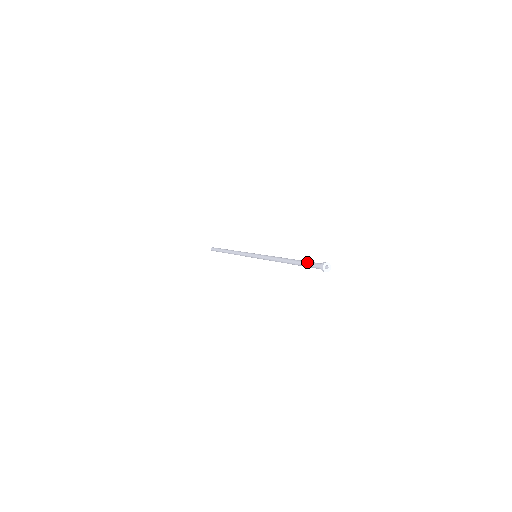
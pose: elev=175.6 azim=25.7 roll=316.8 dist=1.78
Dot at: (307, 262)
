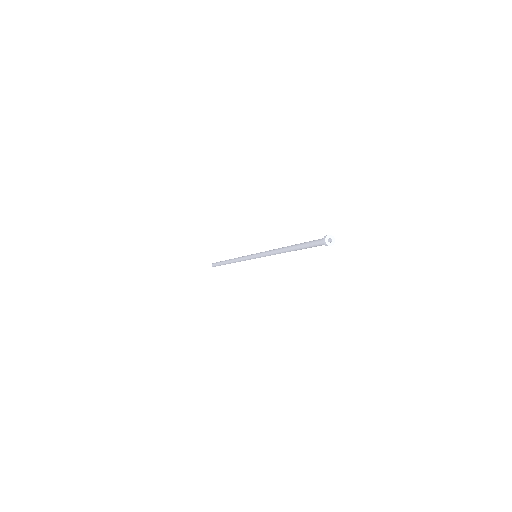
Dot at: occluded
